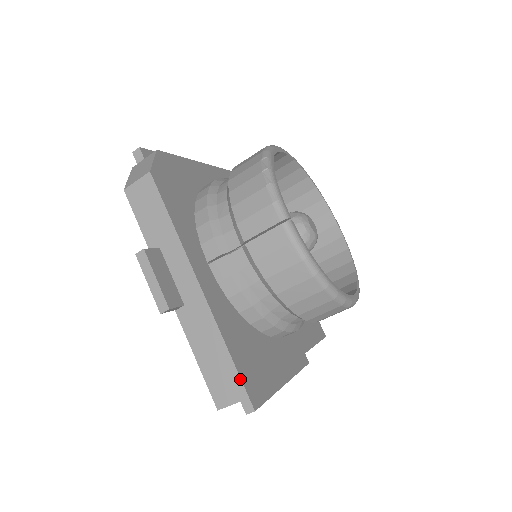
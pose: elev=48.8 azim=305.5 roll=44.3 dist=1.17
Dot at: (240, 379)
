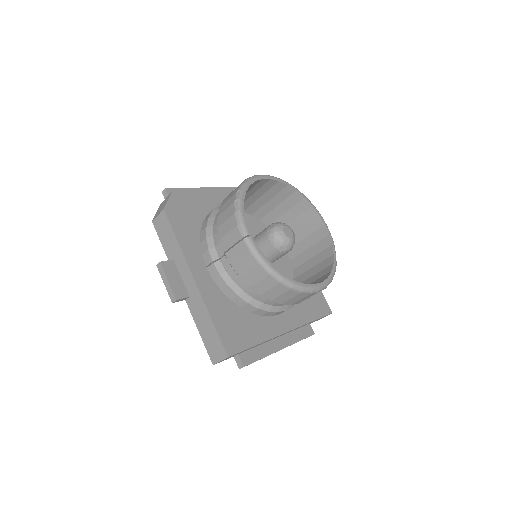
Dot at: (222, 345)
